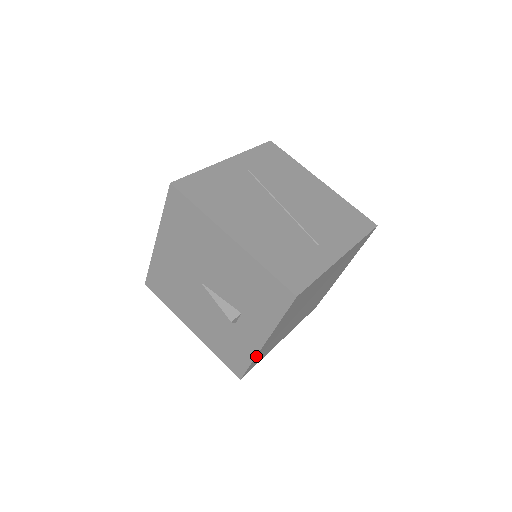
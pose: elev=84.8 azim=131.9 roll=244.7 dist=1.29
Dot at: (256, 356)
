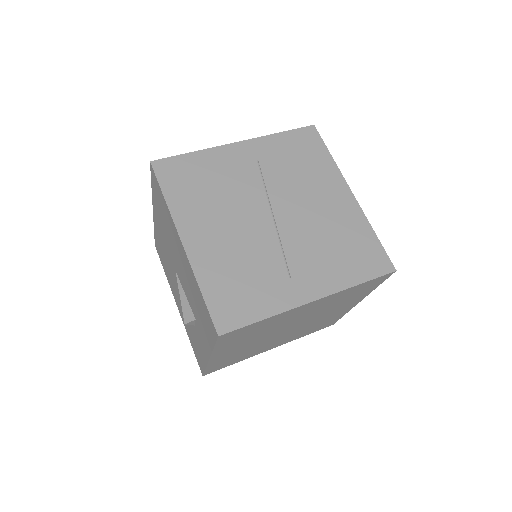
Dot at: (208, 365)
